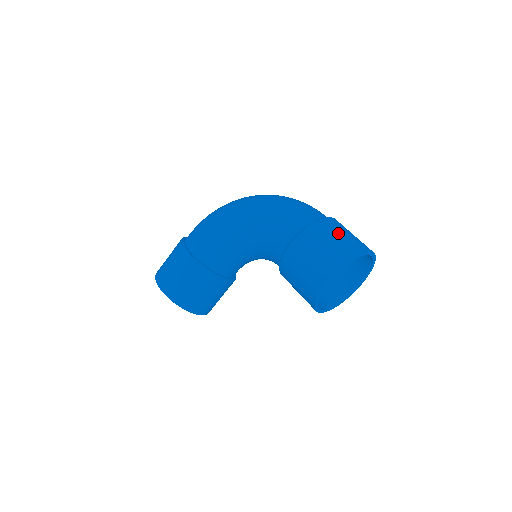
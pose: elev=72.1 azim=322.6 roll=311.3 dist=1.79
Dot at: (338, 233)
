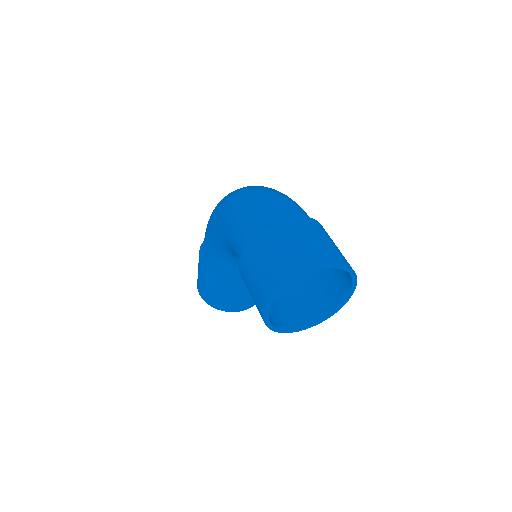
Dot at: (277, 247)
